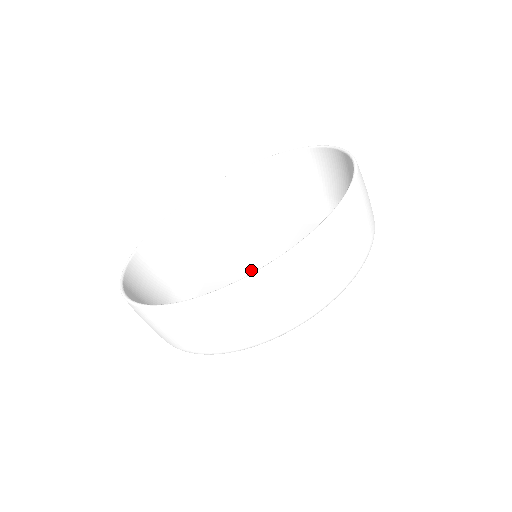
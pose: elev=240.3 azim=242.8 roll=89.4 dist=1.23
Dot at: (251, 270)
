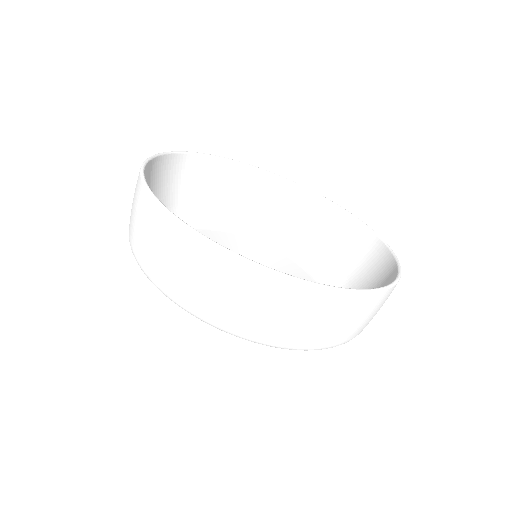
Dot at: occluded
